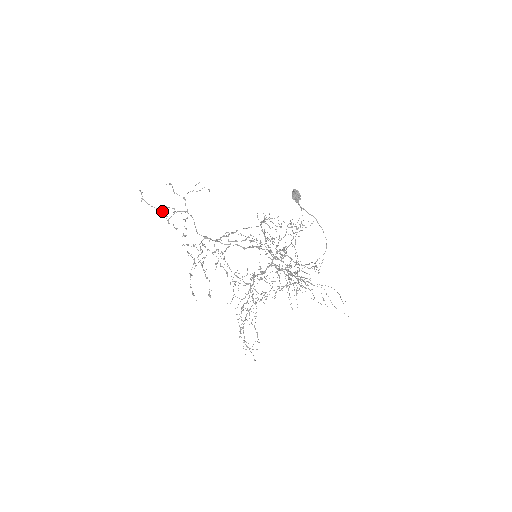
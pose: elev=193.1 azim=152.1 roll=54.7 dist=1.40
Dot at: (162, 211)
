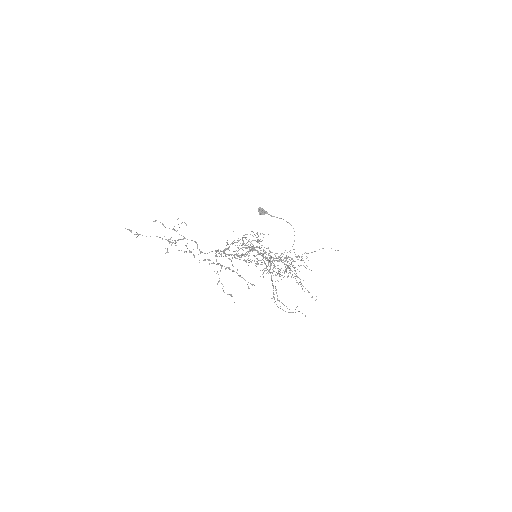
Dot at: (166, 239)
